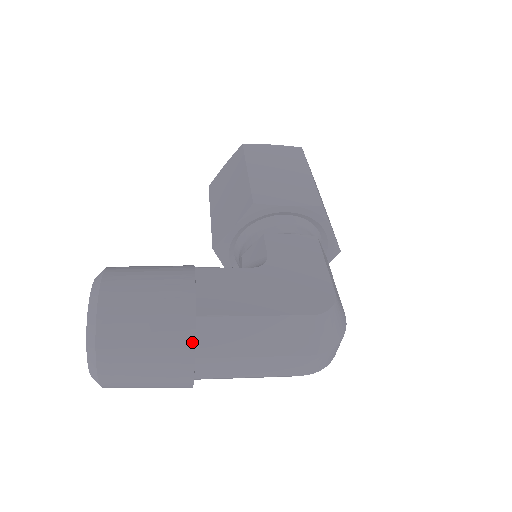
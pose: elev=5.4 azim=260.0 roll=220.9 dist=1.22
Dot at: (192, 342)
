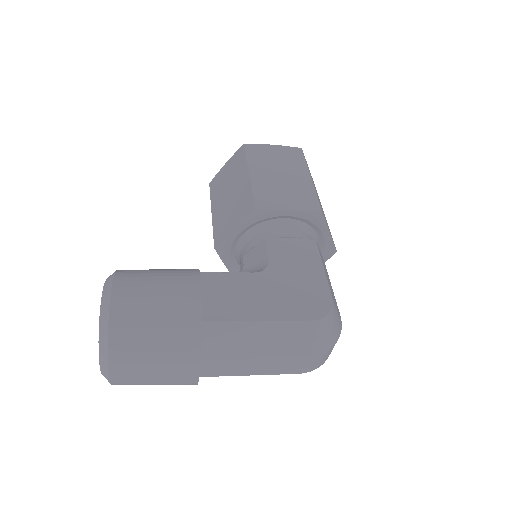
Dot at: (199, 345)
